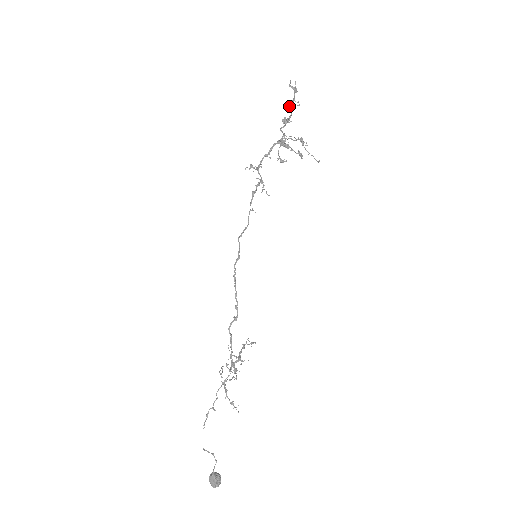
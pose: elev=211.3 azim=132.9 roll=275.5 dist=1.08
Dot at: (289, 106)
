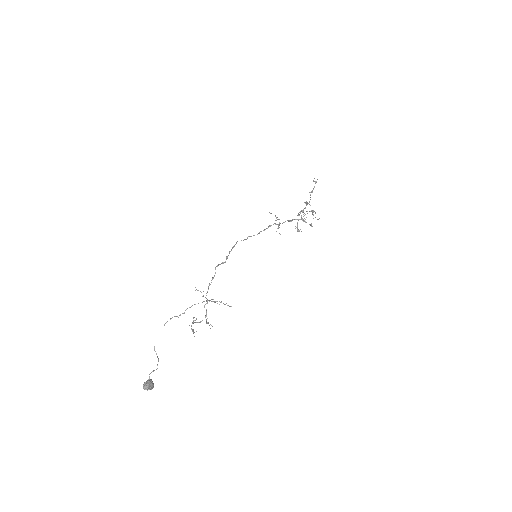
Dot at: (310, 192)
